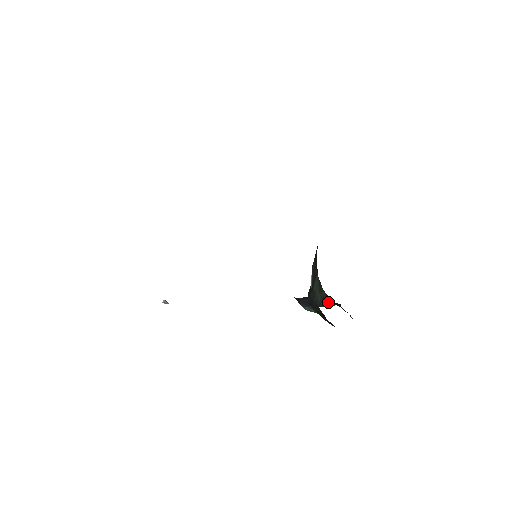
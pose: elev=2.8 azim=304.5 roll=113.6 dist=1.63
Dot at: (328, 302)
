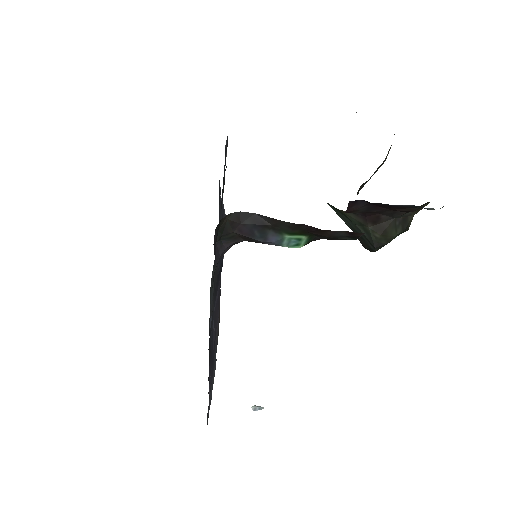
Dot at: (377, 223)
